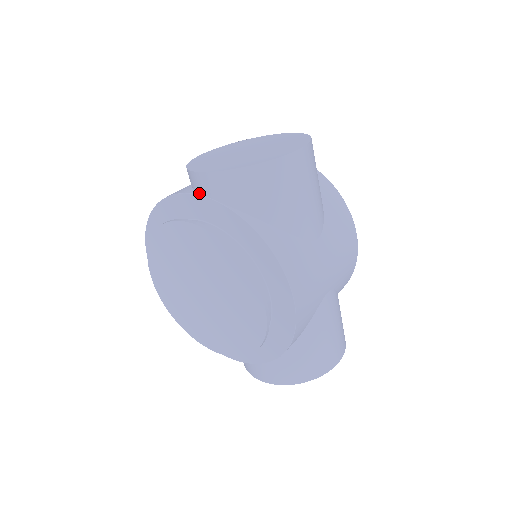
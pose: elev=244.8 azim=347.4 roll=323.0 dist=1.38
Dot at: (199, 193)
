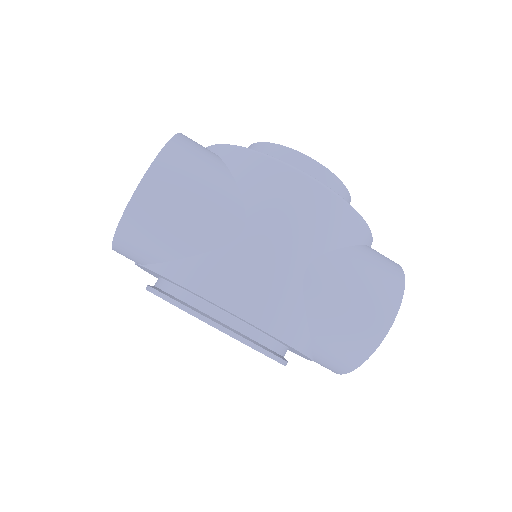
Dot at: occluded
